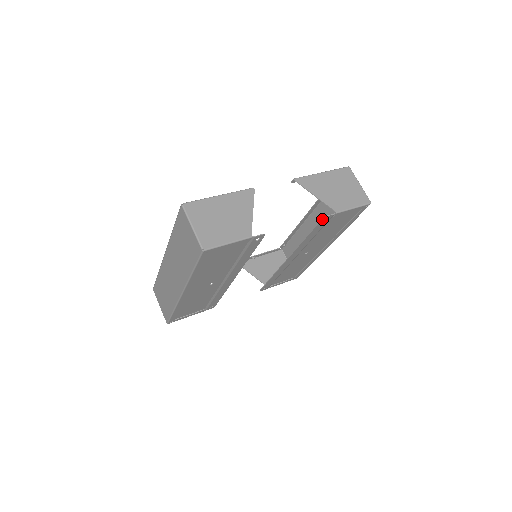
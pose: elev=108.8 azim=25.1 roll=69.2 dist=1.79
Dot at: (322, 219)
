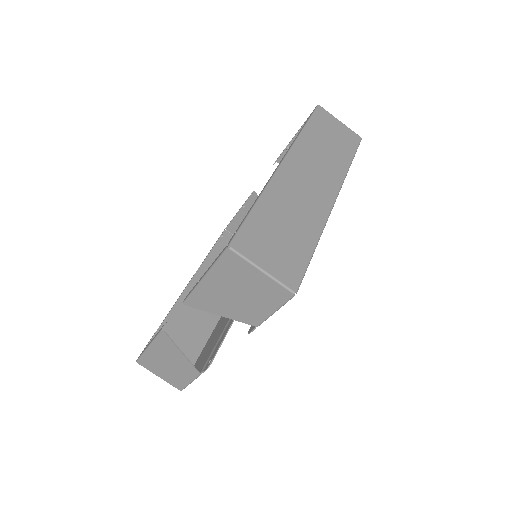
Dot at: (249, 330)
